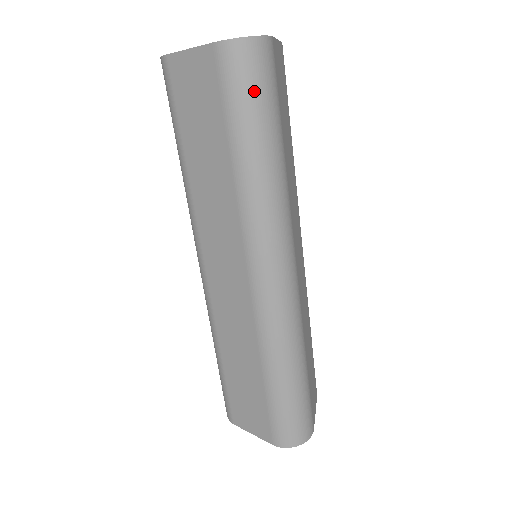
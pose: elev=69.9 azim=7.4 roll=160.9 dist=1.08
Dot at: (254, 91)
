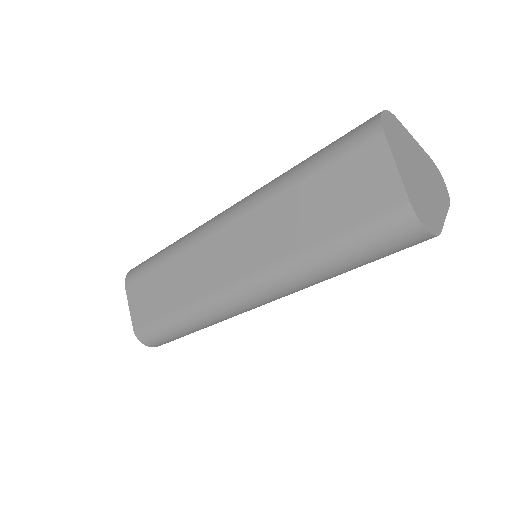
Dot at: (382, 248)
